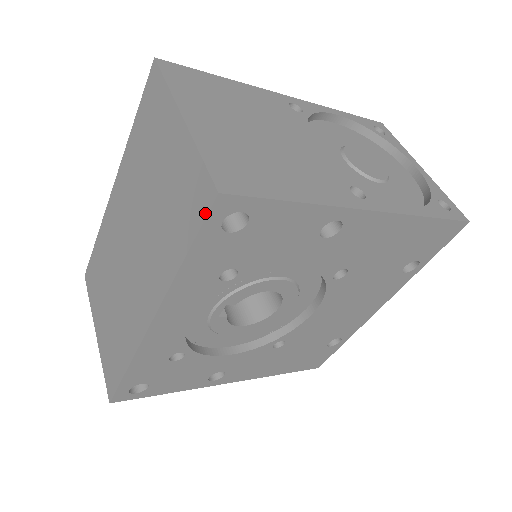
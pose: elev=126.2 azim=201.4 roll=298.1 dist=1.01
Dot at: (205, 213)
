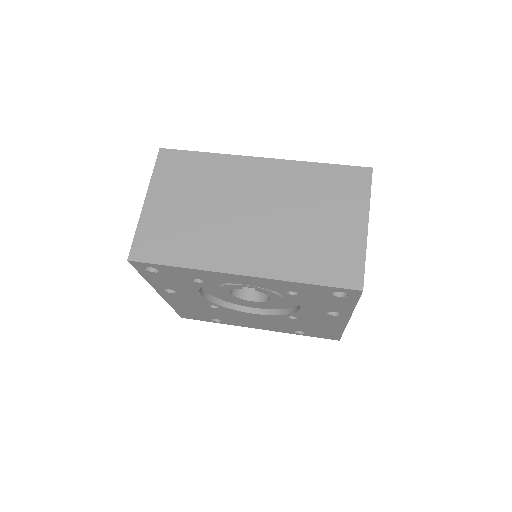
Dot at: (346, 286)
